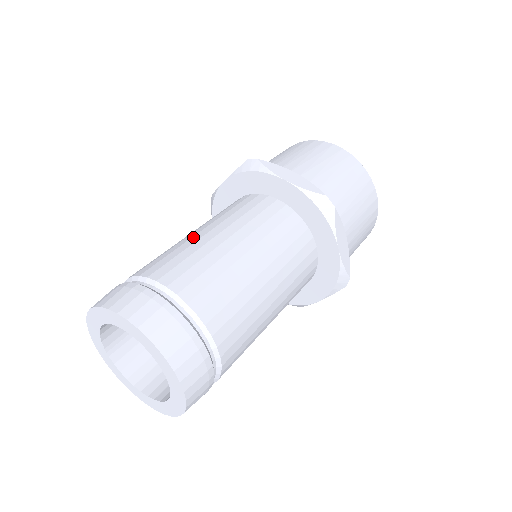
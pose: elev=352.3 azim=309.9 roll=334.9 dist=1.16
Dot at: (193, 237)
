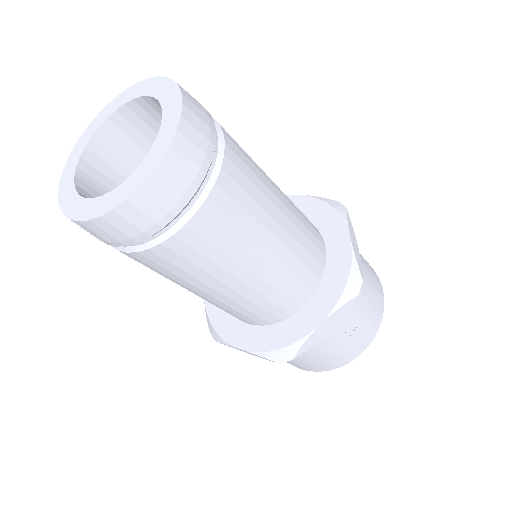
Dot at: occluded
